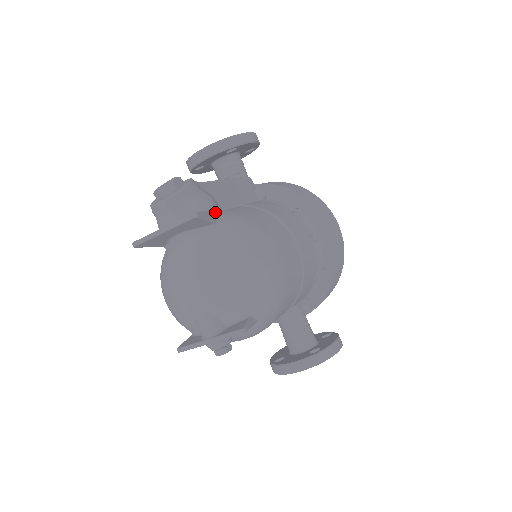
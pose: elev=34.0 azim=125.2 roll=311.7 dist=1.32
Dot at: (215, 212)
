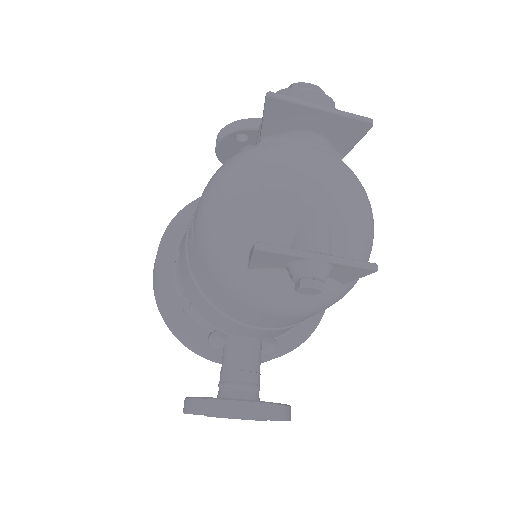
Dot at: occluded
